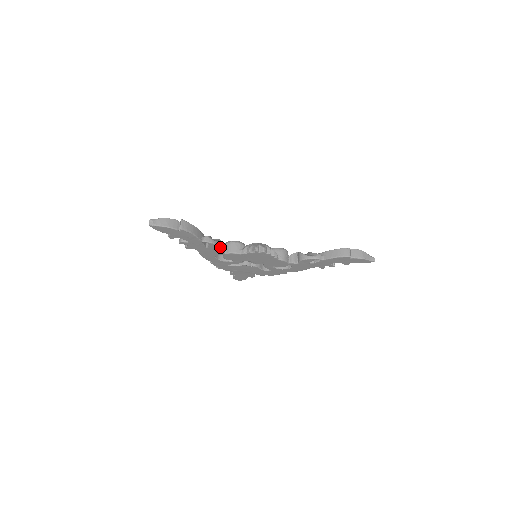
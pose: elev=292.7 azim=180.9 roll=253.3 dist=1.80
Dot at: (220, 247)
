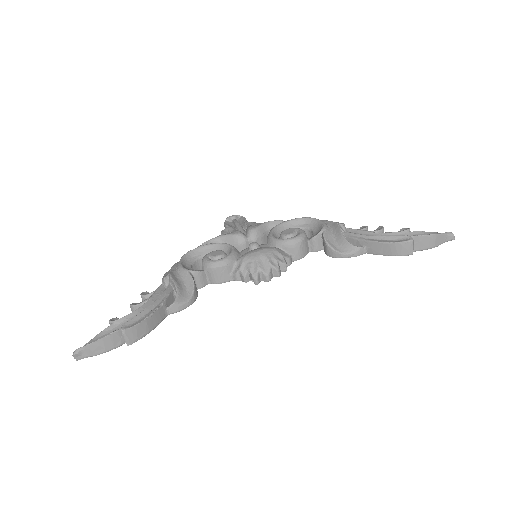
Dot at: (197, 282)
